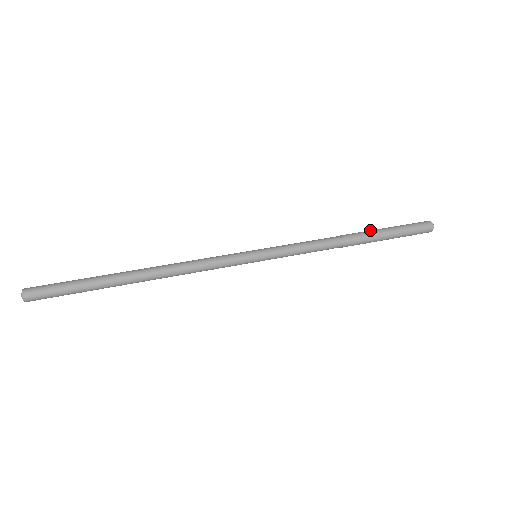
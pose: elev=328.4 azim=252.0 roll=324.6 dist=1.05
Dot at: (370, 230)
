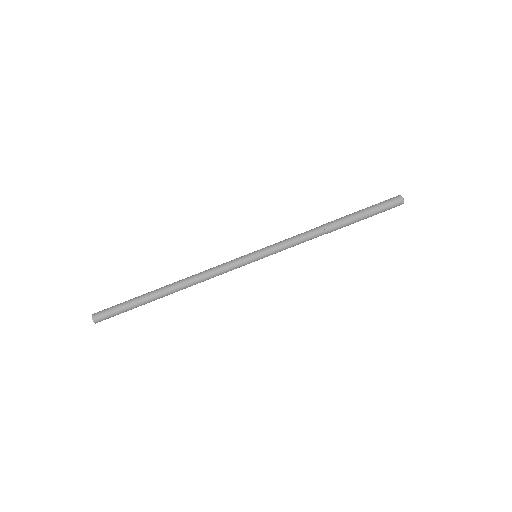
Dot at: (348, 215)
